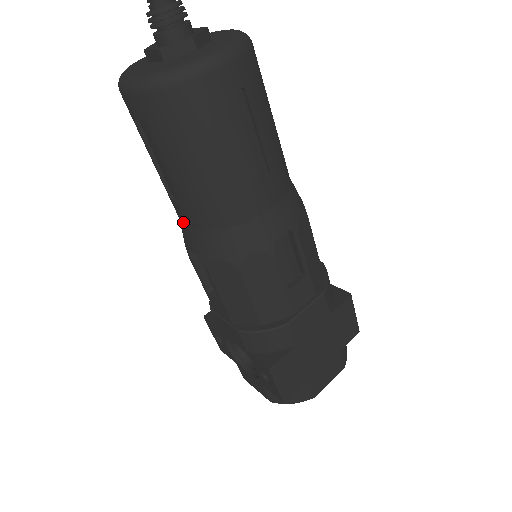
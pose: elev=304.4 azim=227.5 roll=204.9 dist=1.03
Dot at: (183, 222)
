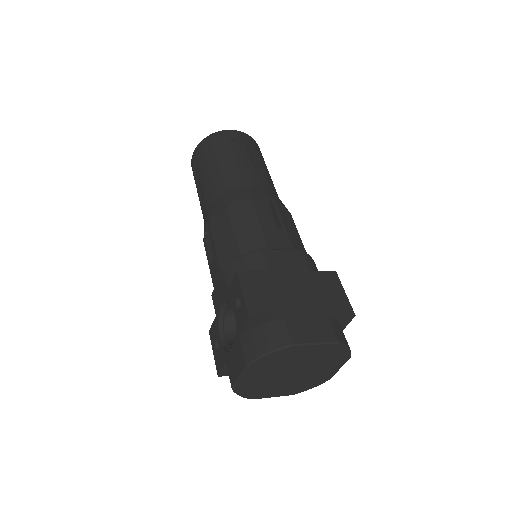
Dot at: (204, 214)
